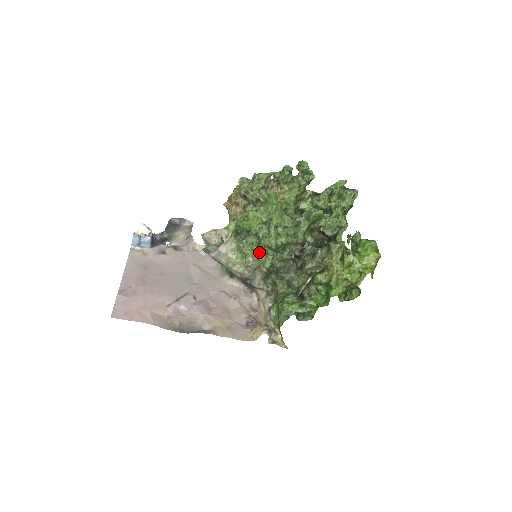
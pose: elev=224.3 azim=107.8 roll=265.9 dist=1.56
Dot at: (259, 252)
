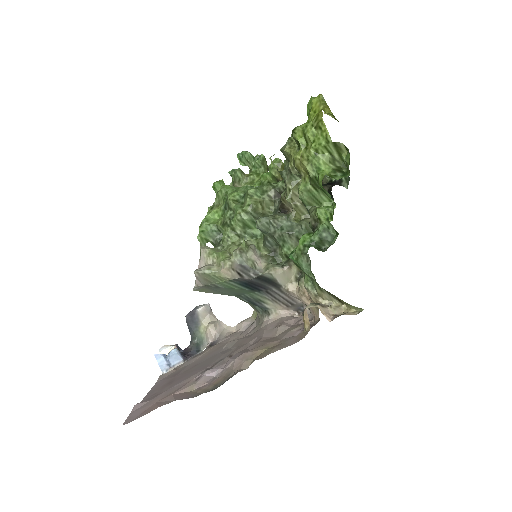
Dot at: occluded
